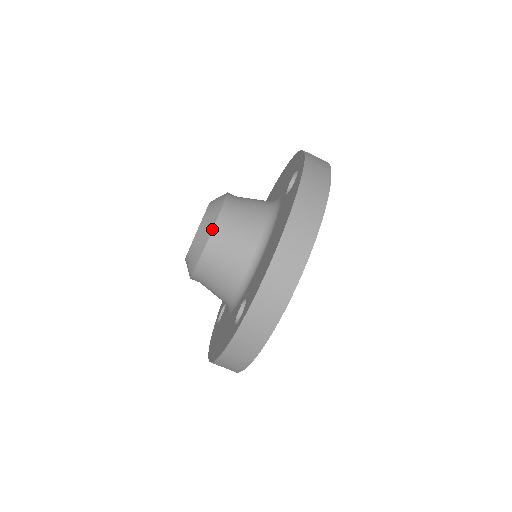
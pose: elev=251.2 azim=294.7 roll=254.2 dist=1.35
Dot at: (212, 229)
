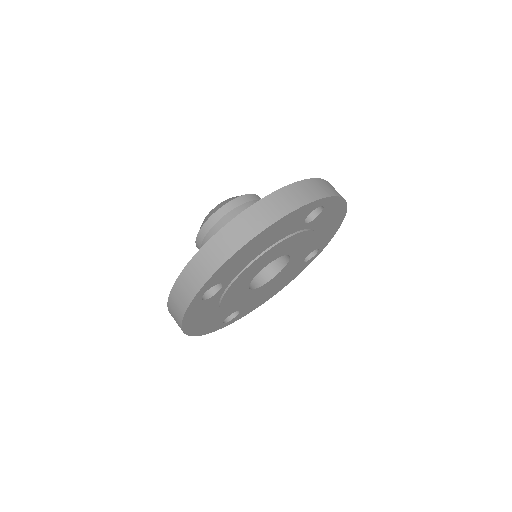
Dot at: occluded
